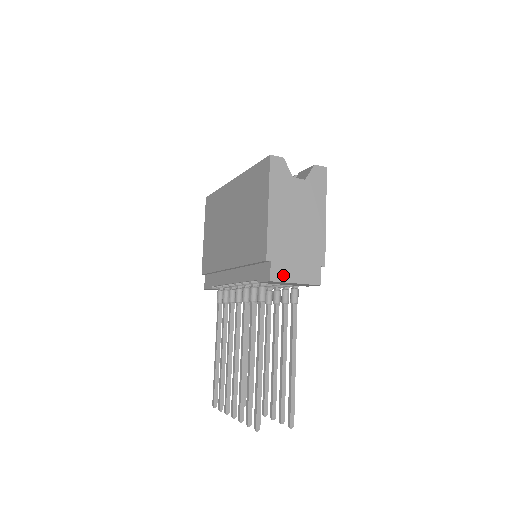
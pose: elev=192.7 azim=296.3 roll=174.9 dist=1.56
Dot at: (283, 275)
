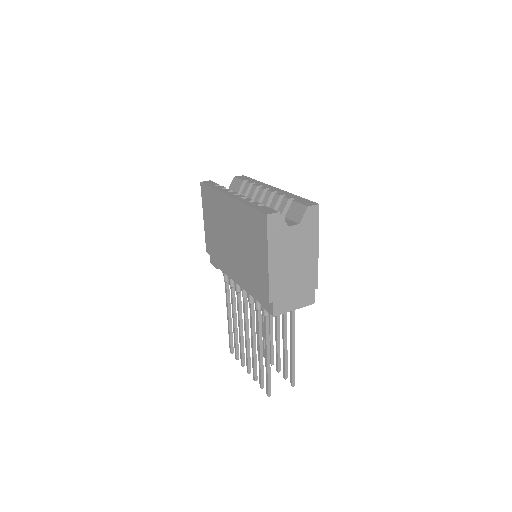
Dot at: (284, 308)
